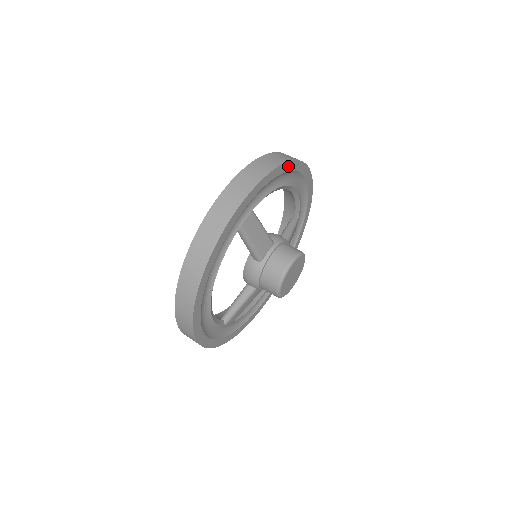
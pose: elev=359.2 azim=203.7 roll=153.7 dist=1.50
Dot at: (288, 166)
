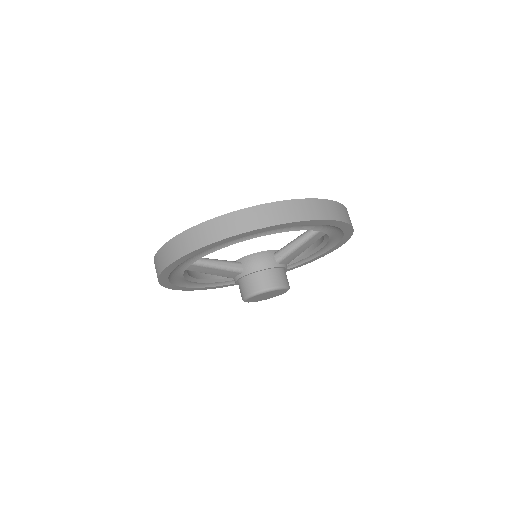
Dot at: (342, 242)
